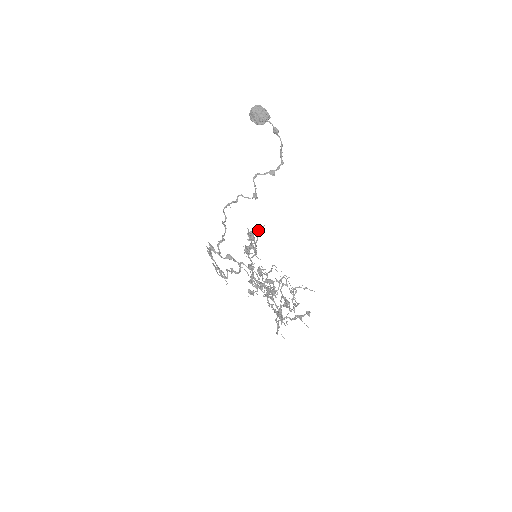
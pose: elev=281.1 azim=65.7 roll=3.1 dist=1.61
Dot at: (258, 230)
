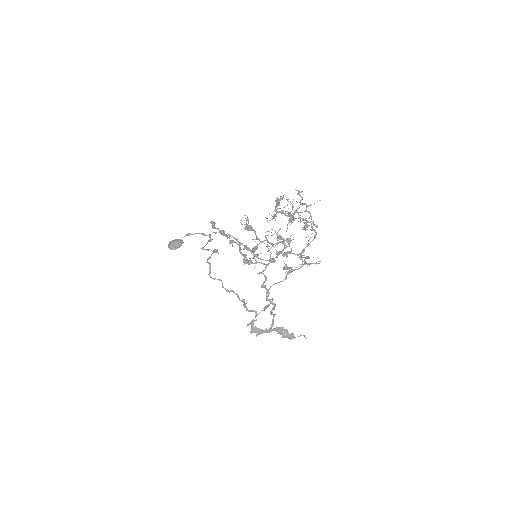
Dot at: (227, 237)
